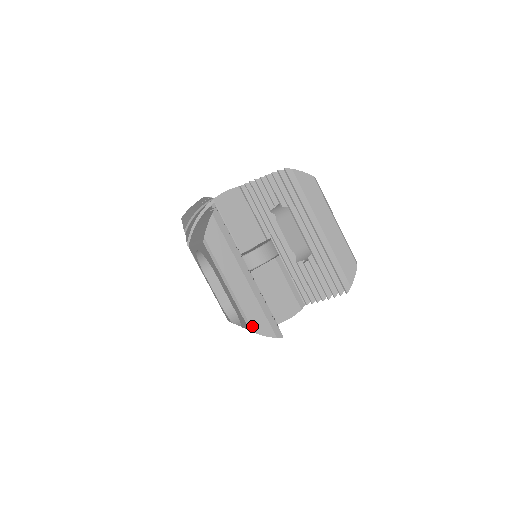
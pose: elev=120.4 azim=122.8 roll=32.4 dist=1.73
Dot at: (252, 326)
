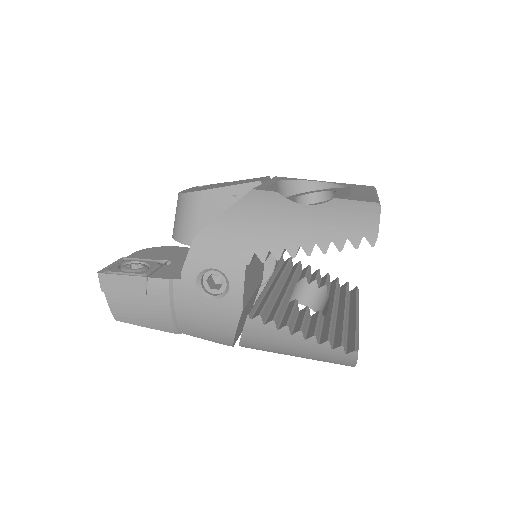
Dot at: occluded
